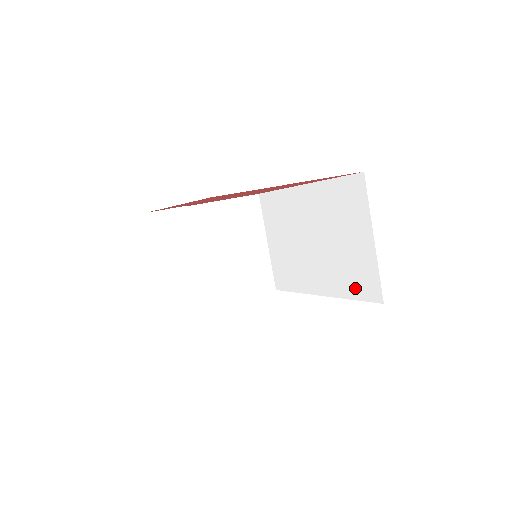
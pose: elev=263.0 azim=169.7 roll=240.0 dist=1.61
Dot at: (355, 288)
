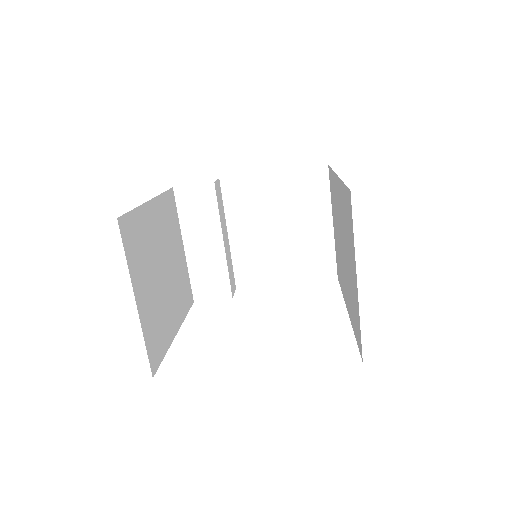
Dot at: (355, 325)
